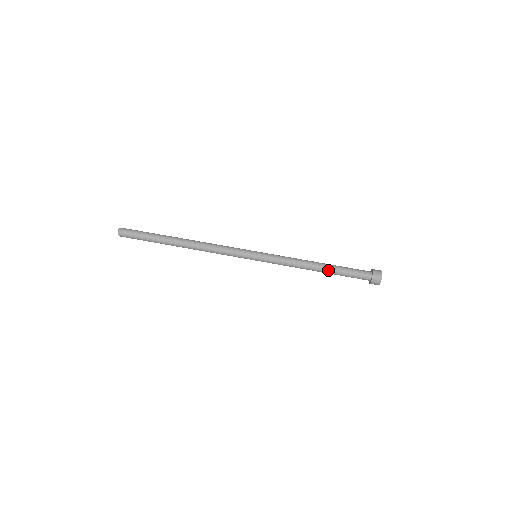
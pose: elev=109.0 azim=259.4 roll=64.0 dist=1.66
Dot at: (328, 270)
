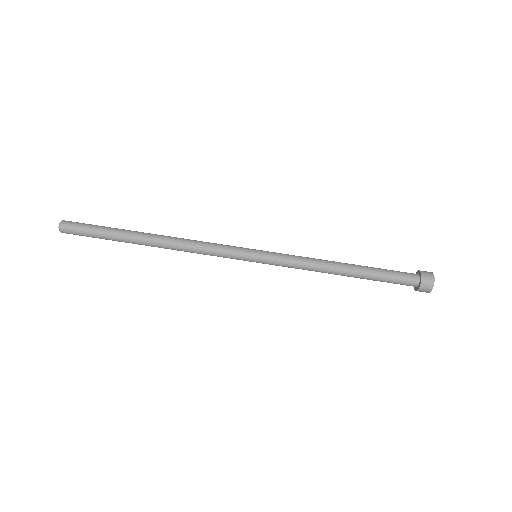
Dot at: (357, 276)
